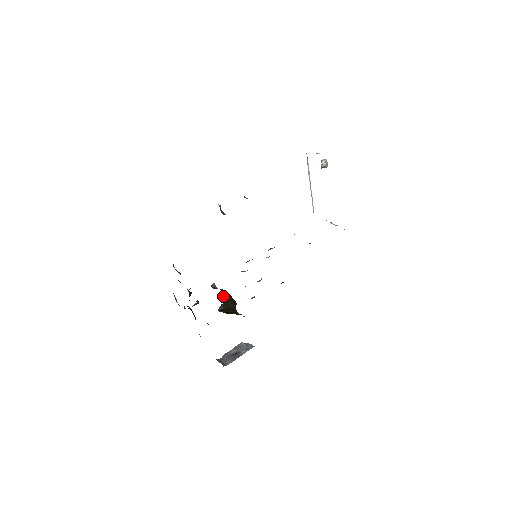
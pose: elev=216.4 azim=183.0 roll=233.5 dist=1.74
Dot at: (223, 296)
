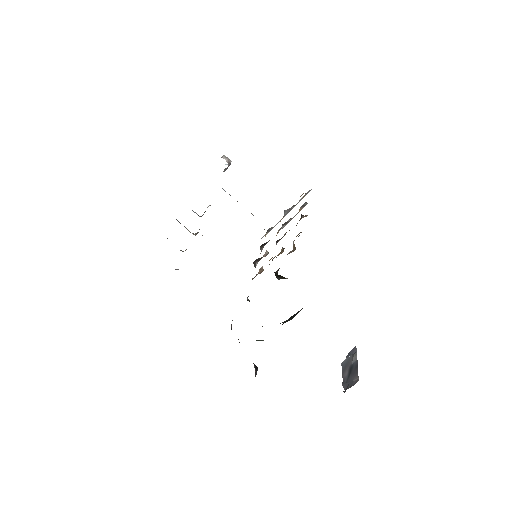
Dot at: occluded
